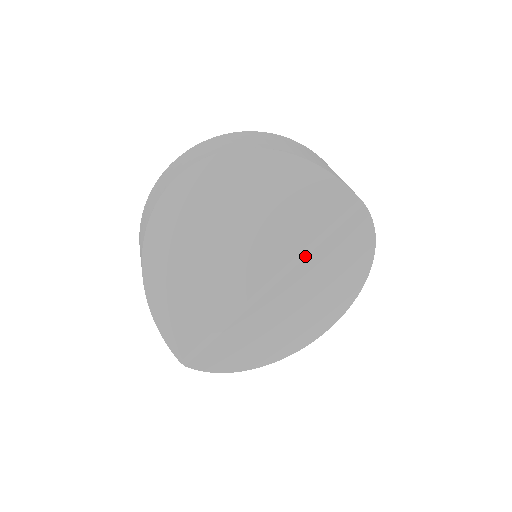
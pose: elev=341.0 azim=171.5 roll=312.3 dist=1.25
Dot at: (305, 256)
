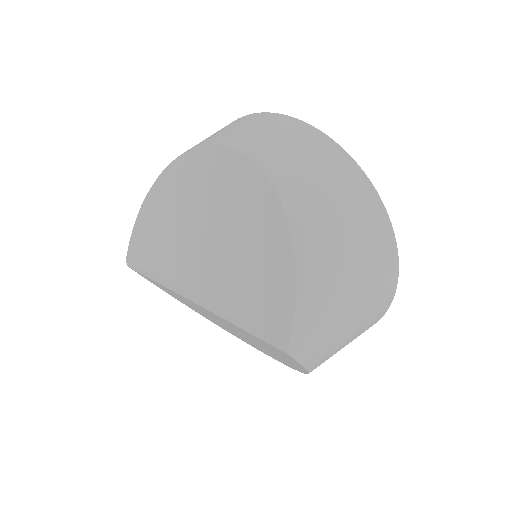
Dot at: (225, 318)
